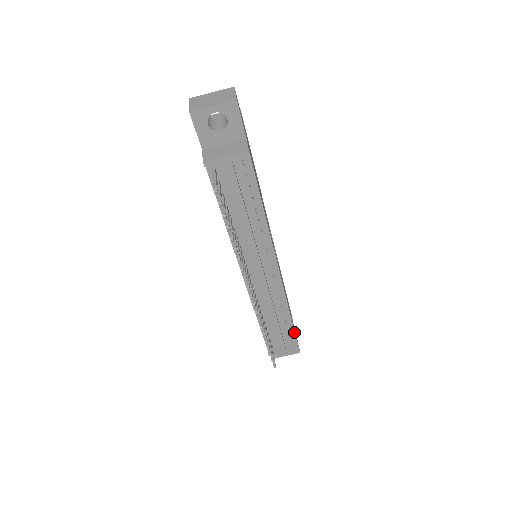
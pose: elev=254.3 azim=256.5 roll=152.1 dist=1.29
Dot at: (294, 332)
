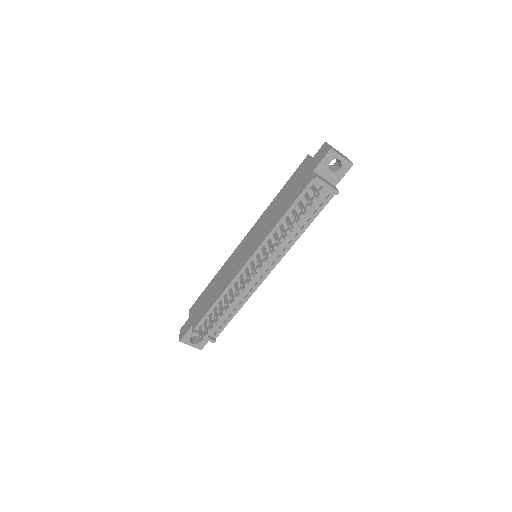
Dot at: (224, 327)
